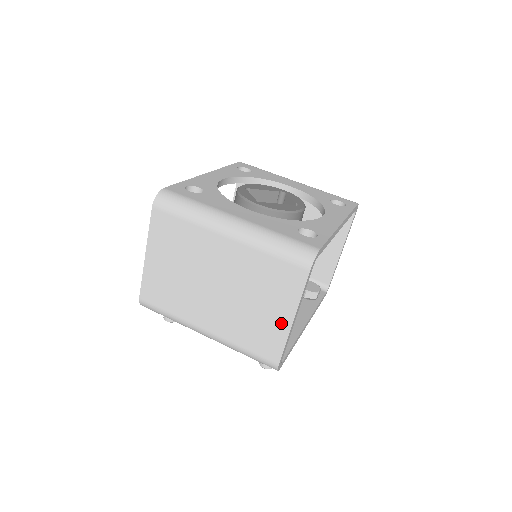
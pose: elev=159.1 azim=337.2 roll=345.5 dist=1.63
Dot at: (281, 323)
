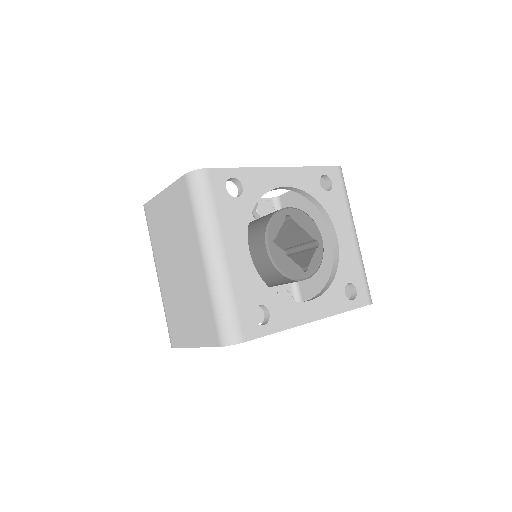
Dot at: (189, 338)
